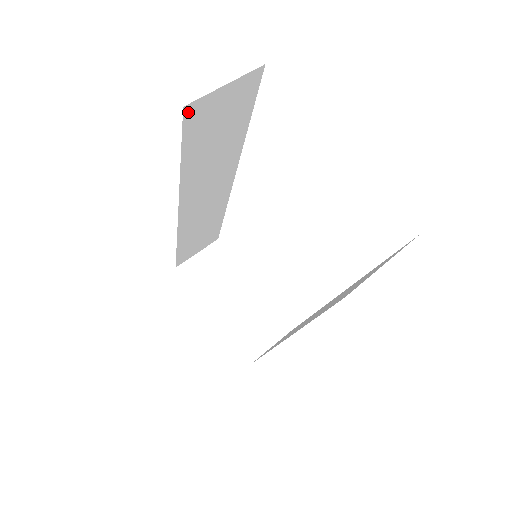
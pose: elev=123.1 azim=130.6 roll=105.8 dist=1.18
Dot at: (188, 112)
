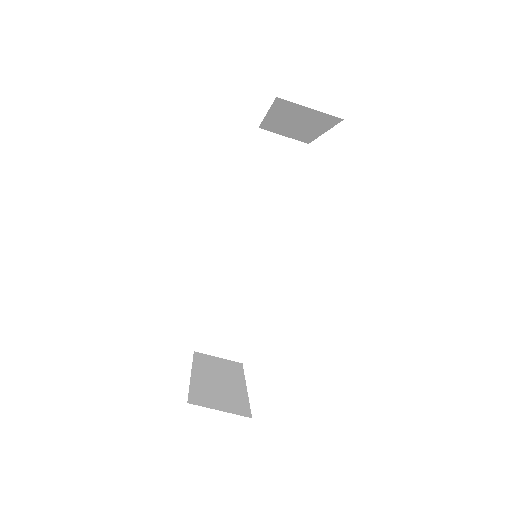
Dot at: occluded
